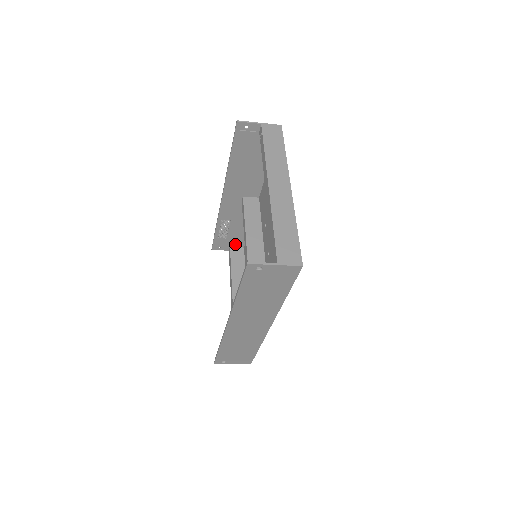
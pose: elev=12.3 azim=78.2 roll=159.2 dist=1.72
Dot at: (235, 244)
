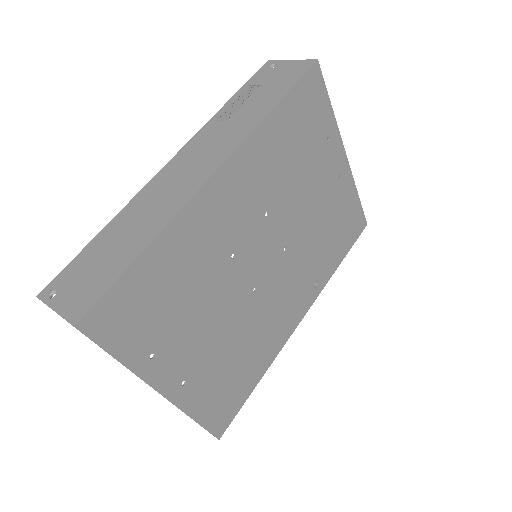
Dot at: (287, 77)
